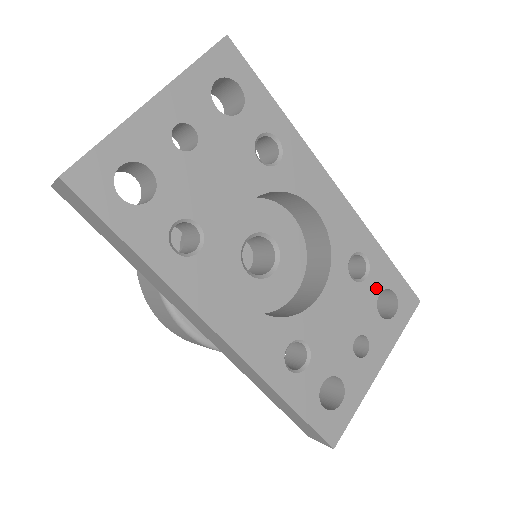
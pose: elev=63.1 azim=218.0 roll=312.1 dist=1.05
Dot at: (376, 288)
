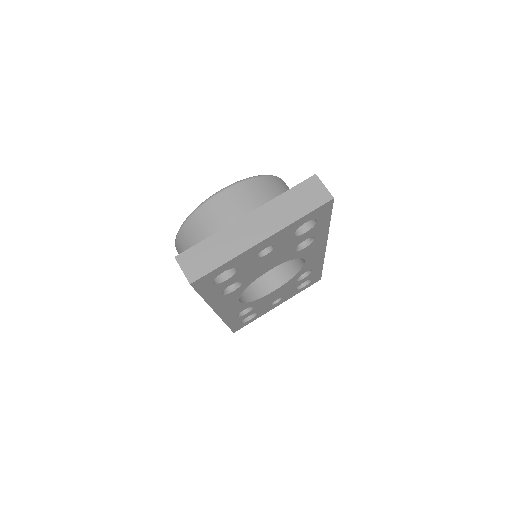
Dot at: (304, 281)
